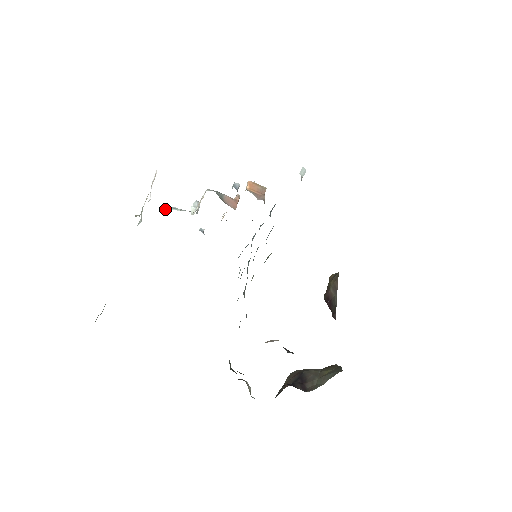
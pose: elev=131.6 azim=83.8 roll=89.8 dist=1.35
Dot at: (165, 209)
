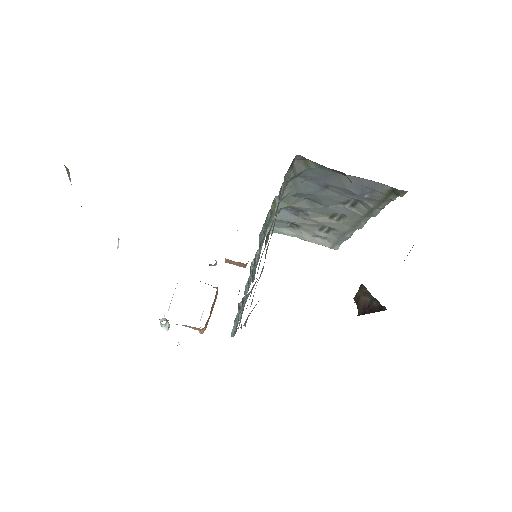
Dot at: occluded
